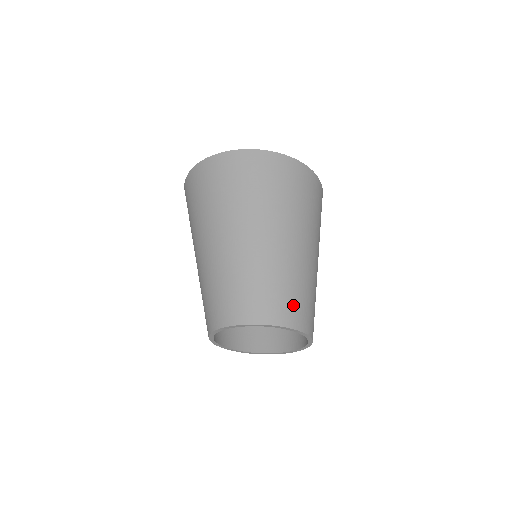
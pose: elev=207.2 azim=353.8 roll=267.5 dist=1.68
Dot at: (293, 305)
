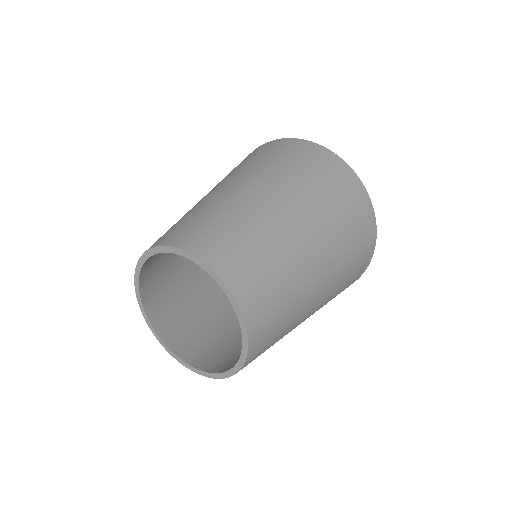
Dot at: (239, 257)
